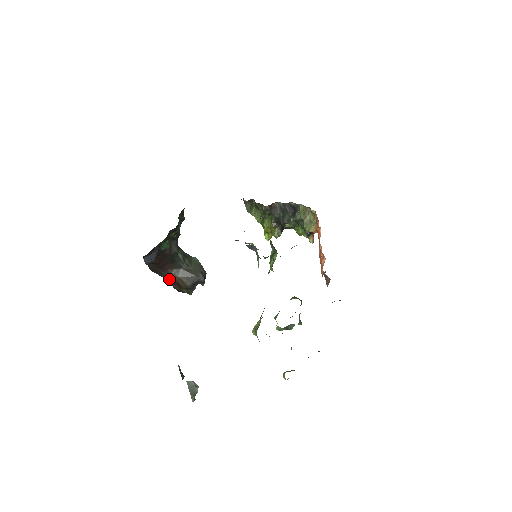
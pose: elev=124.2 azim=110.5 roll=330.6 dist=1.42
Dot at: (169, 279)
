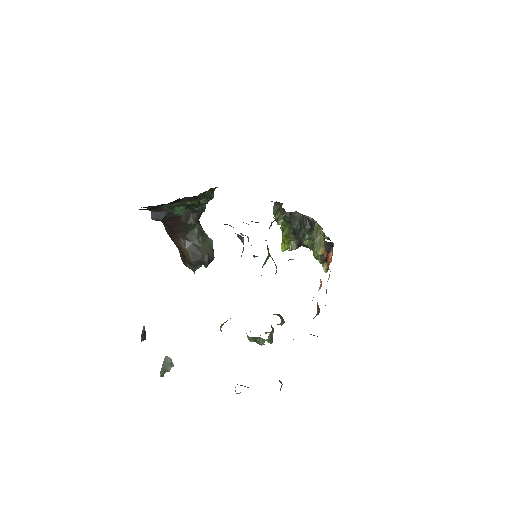
Dot at: (178, 248)
